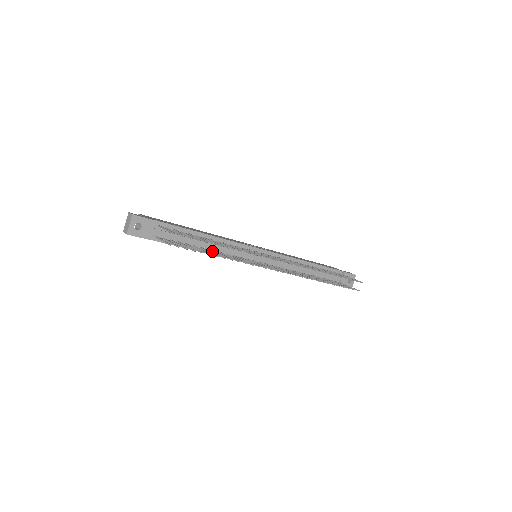
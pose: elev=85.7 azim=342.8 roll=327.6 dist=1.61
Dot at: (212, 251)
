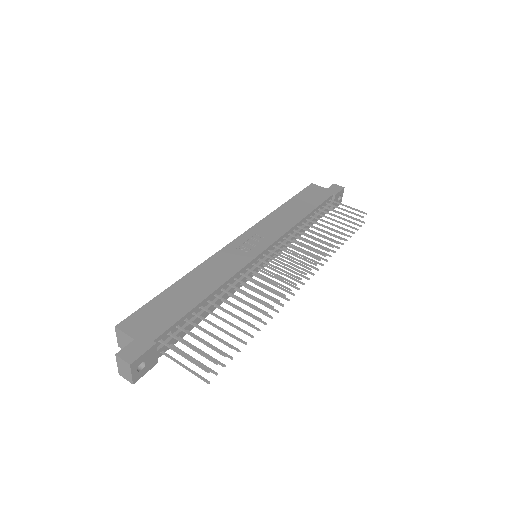
Dot at: occluded
